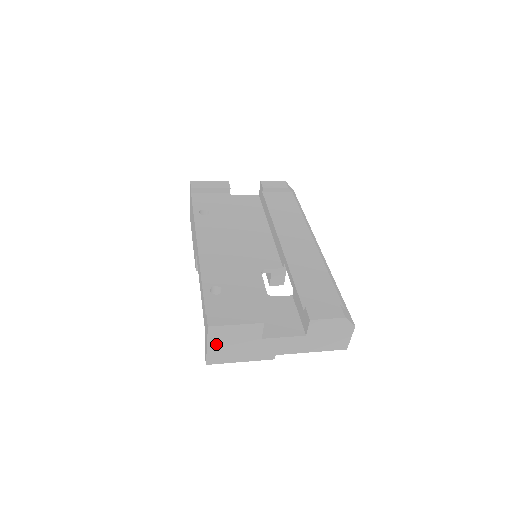
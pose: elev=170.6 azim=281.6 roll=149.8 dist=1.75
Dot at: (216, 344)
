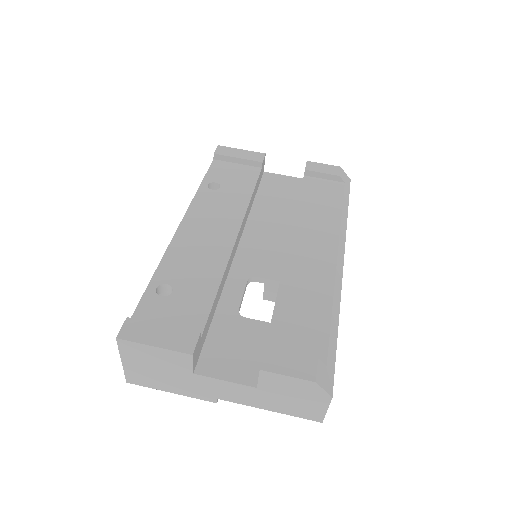
Dot at: (133, 362)
